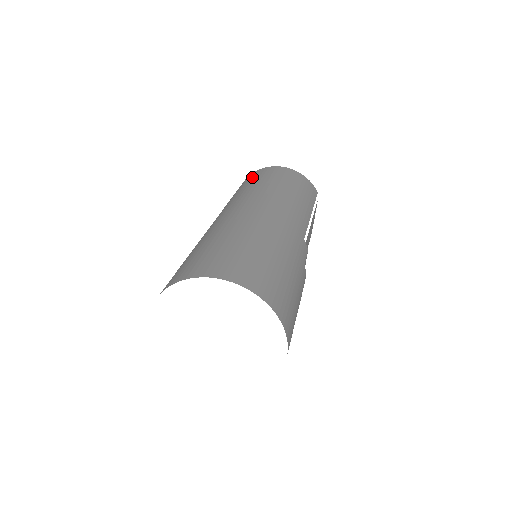
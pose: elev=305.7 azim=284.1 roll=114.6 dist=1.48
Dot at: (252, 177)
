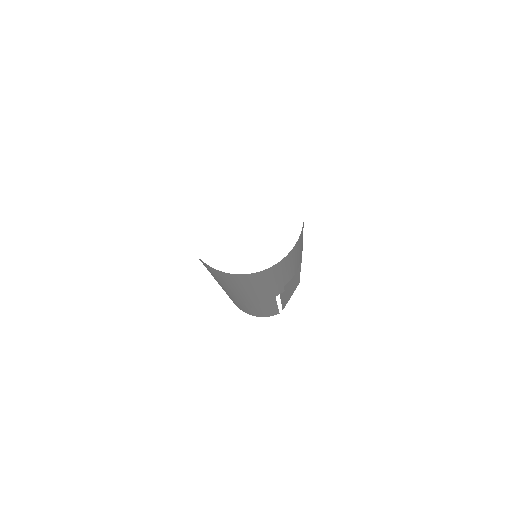
Dot at: occluded
